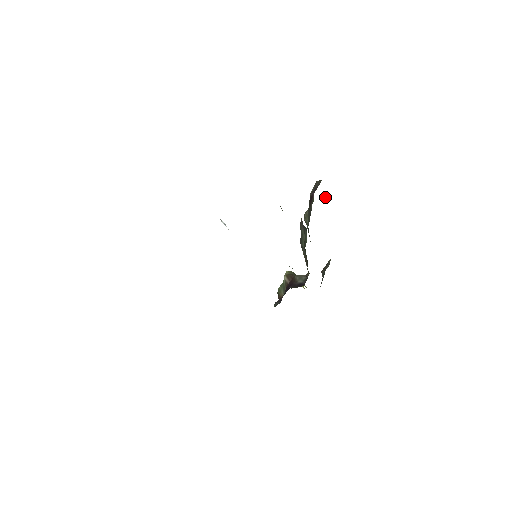
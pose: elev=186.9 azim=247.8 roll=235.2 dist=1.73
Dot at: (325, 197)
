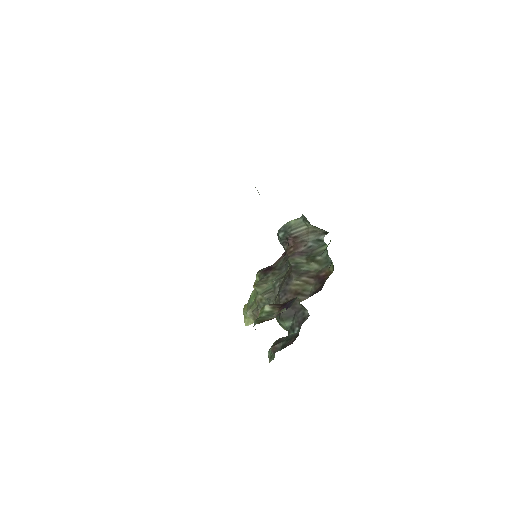
Dot at: occluded
